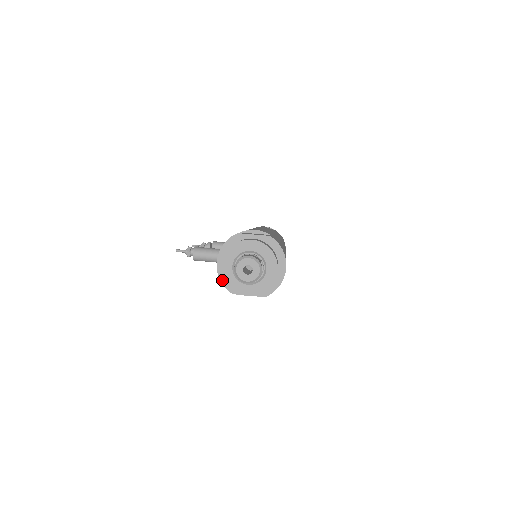
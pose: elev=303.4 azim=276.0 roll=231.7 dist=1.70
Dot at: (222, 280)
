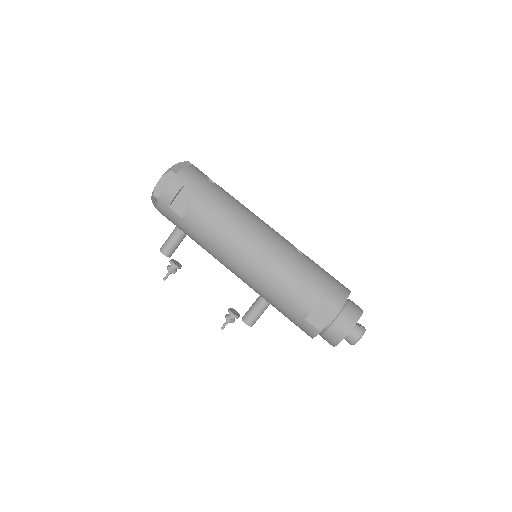
Dot at: occluded
